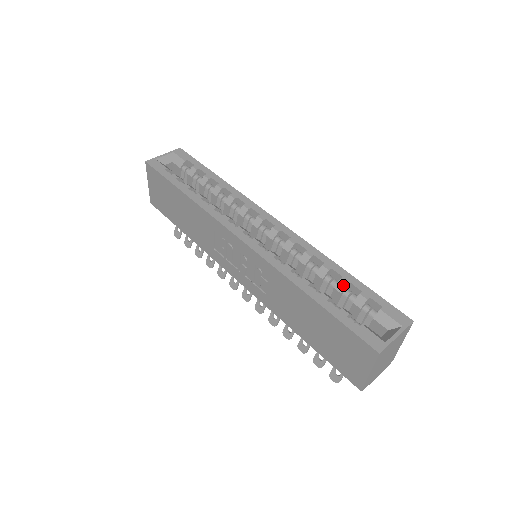
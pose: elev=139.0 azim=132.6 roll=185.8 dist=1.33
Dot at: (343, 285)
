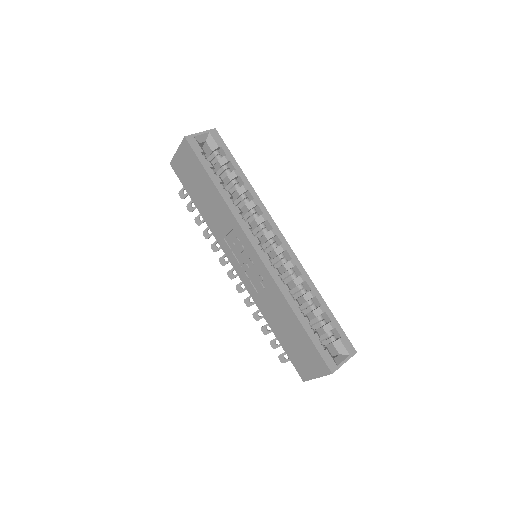
Dot at: (320, 312)
